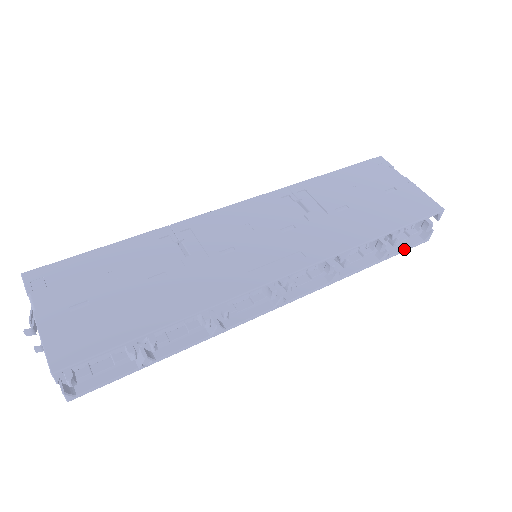
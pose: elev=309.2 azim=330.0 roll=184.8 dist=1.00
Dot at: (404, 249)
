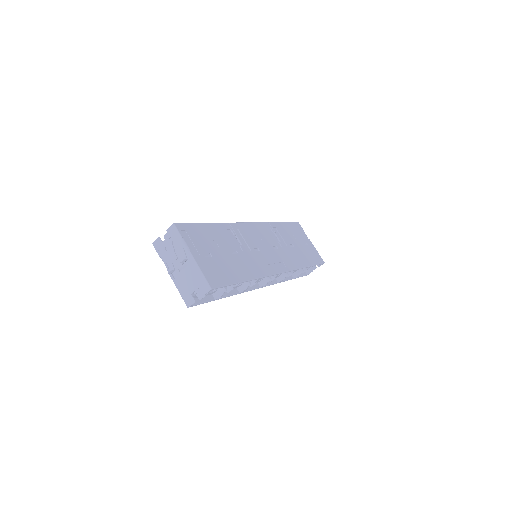
Dot at: (301, 276)
